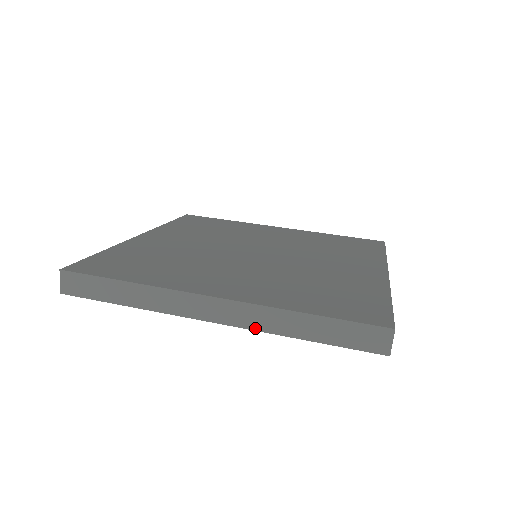
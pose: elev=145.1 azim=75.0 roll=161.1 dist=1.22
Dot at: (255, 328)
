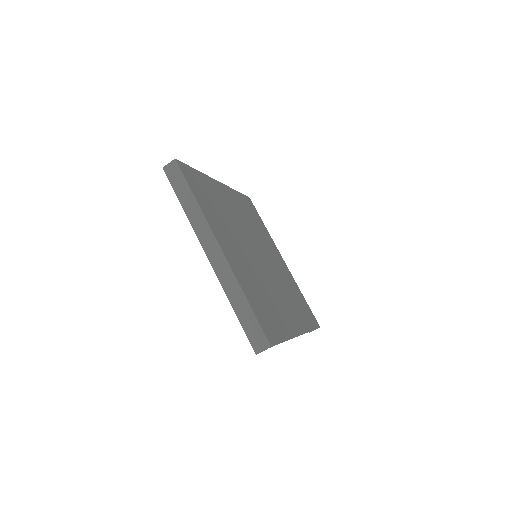
Dot at: (220, 280)
